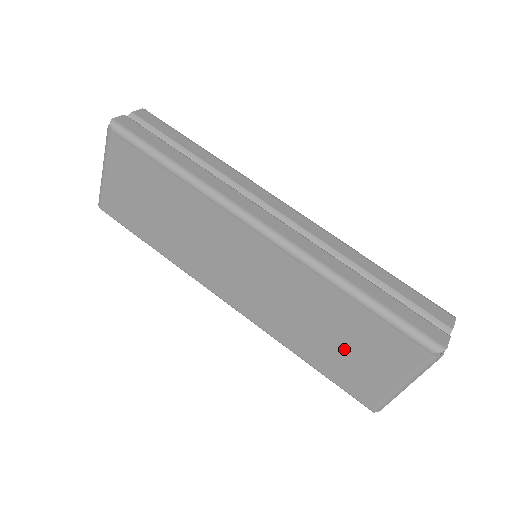
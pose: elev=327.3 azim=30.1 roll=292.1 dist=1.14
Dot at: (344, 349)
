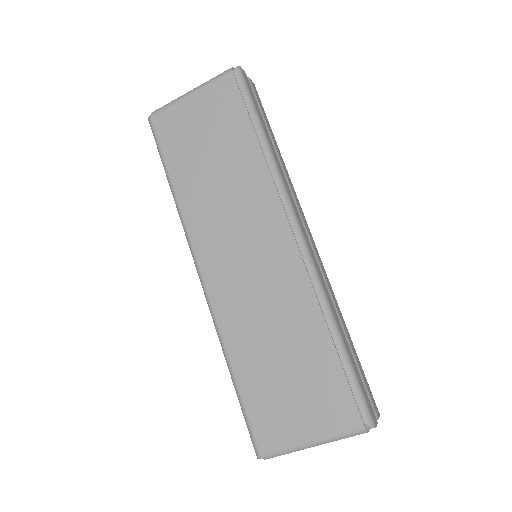
Dot at: (284, 379)
